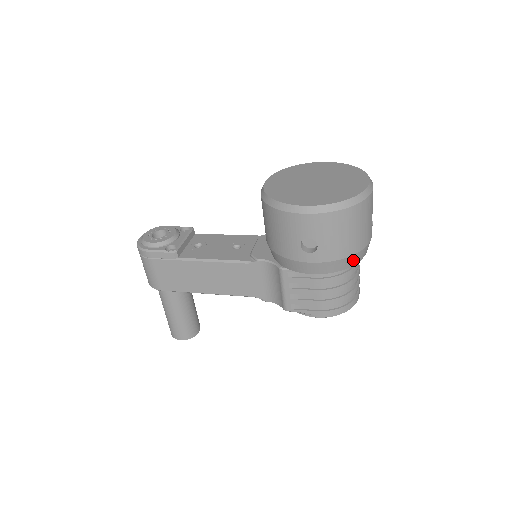
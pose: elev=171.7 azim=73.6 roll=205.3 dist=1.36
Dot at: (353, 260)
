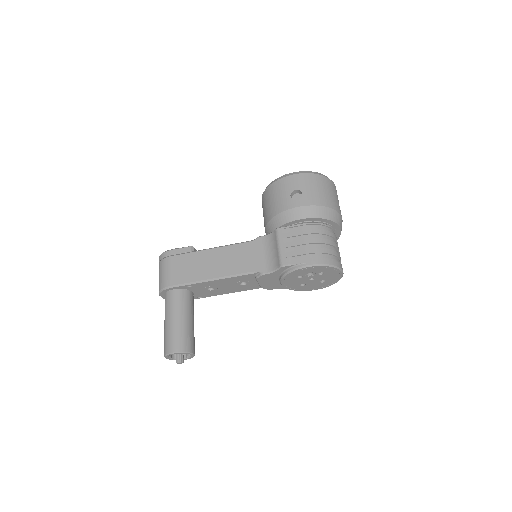
Dot at: (330, 214)
